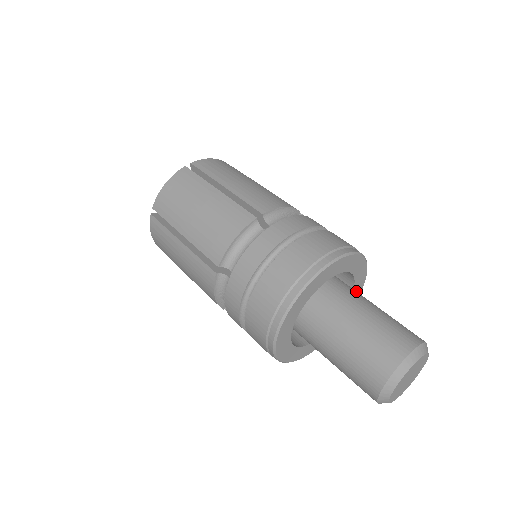
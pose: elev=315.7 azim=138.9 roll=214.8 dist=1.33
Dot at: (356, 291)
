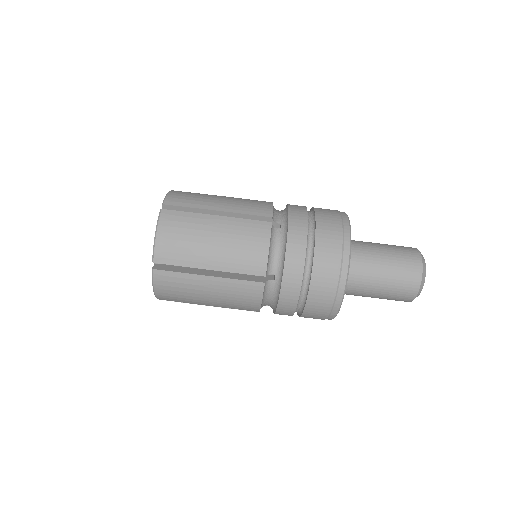
Dot at: occluded
